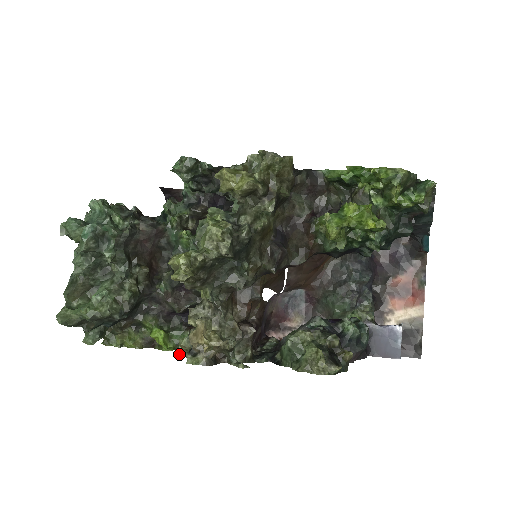
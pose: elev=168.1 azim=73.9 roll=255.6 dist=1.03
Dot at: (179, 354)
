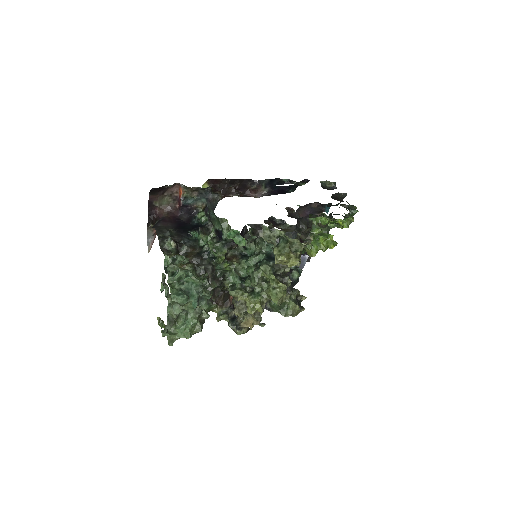
Dot at: occluded
